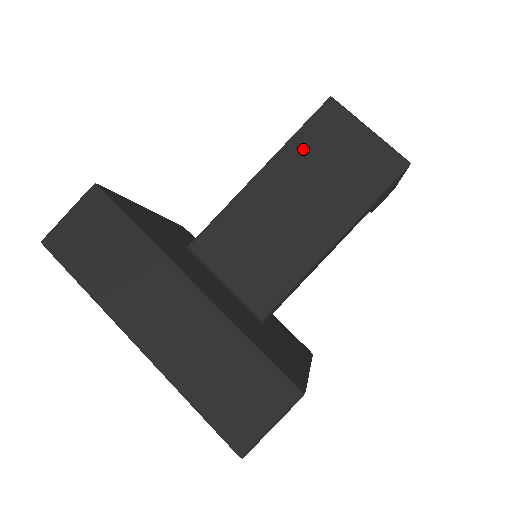
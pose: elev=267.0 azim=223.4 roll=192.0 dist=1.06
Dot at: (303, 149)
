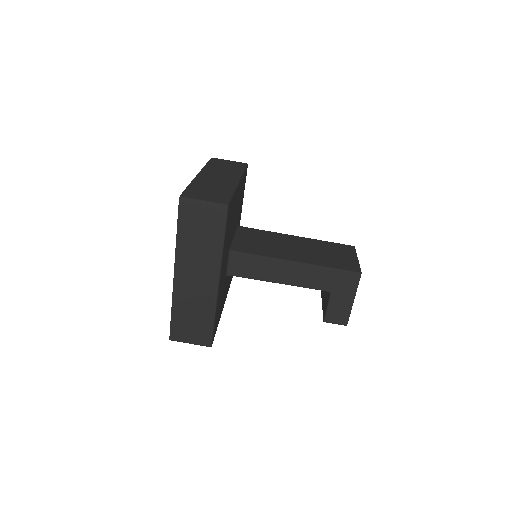
Dot at: (323, 244)
